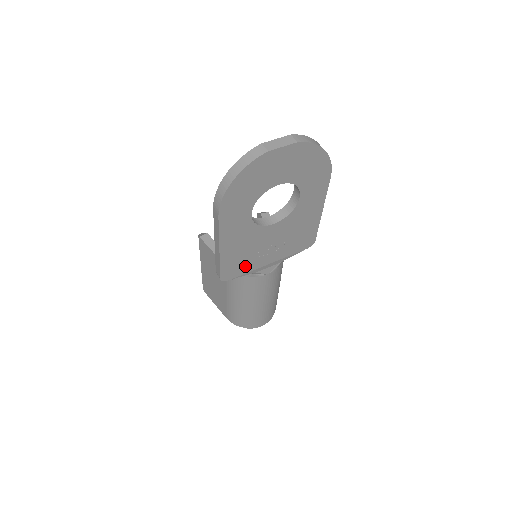
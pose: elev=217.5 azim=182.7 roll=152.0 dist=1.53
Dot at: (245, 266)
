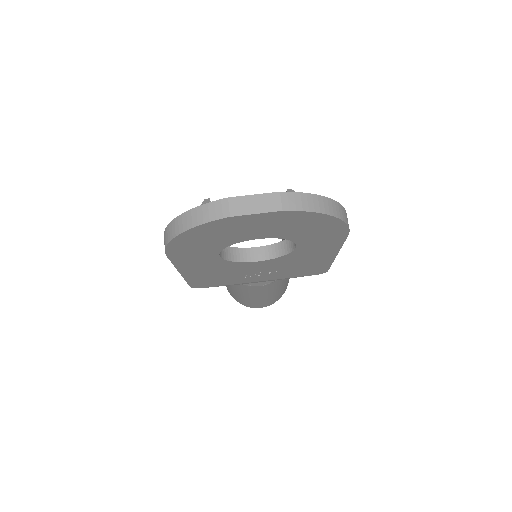
Dot at: (224, 281)
